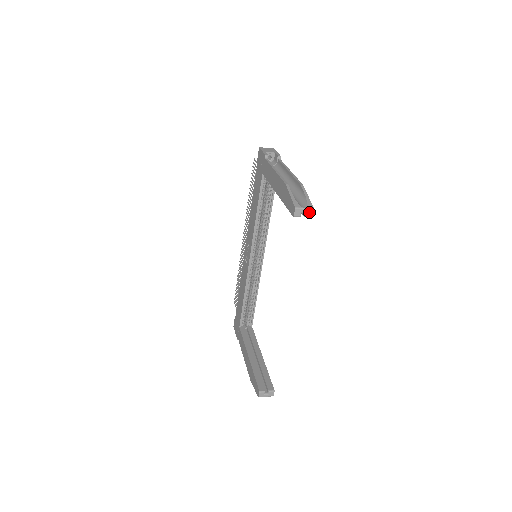
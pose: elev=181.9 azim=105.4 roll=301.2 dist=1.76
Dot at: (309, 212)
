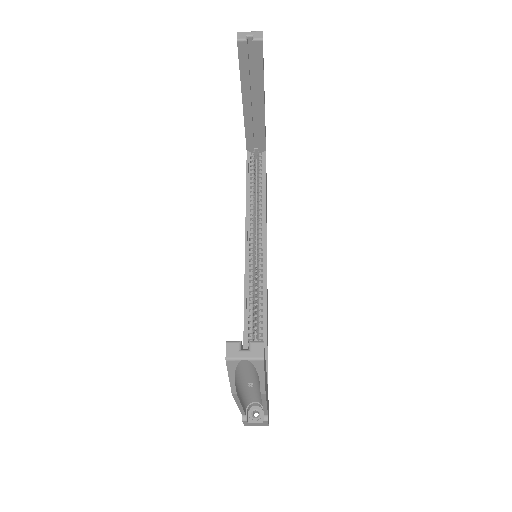
Dot at: (257, 34)
